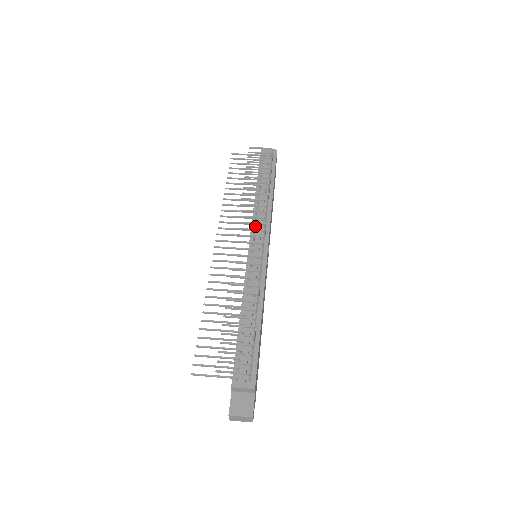
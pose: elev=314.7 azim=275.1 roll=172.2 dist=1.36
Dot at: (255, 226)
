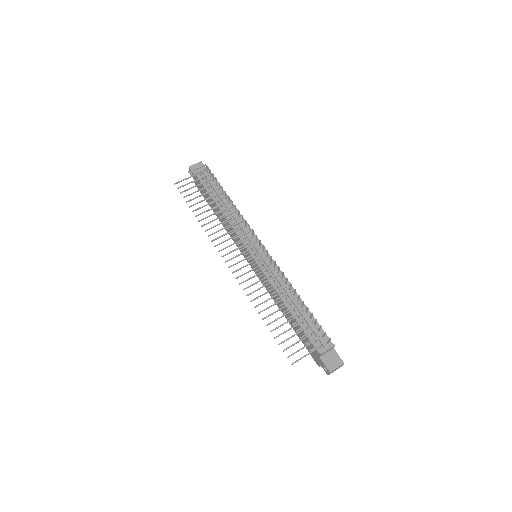
Dot at: occluded
